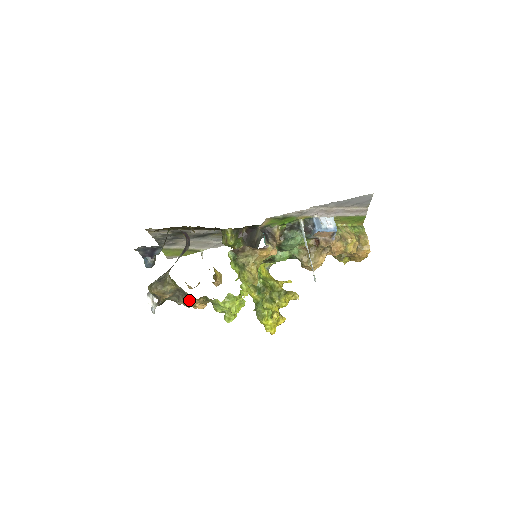
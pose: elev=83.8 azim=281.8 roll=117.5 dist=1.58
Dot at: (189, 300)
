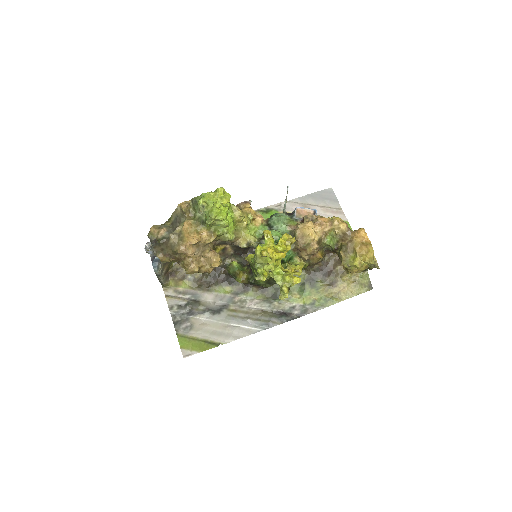
Dot at: (180, 228)
